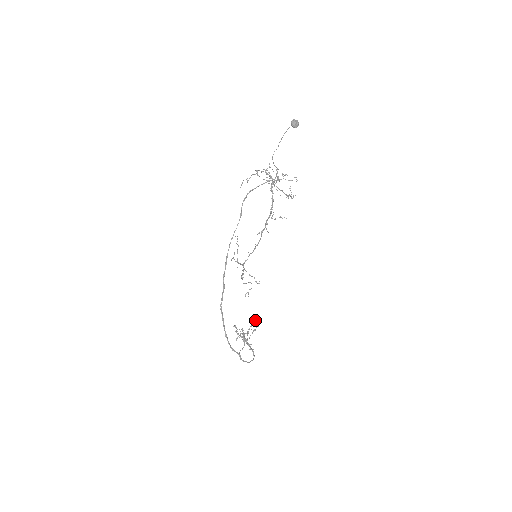
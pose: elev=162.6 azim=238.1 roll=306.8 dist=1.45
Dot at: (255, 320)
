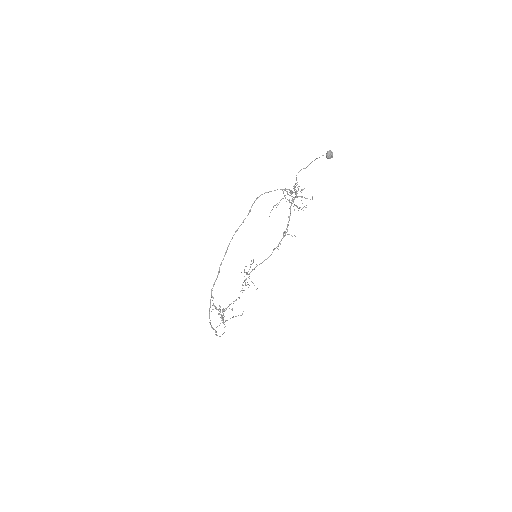
Dot at: occluded
